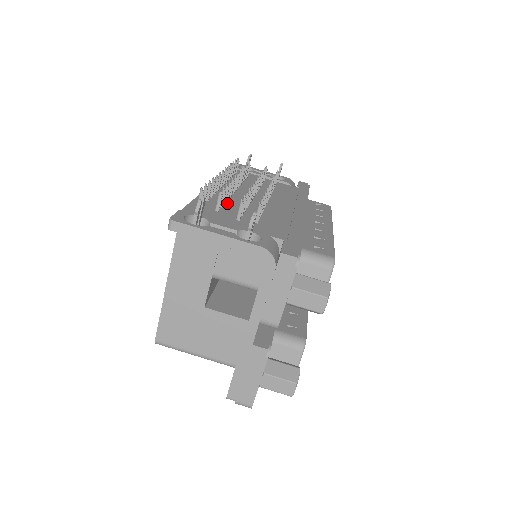
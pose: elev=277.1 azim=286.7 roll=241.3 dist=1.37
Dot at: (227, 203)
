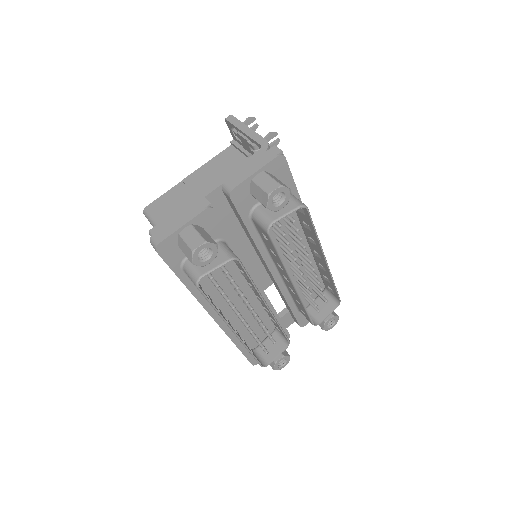
Dot at: occluded
